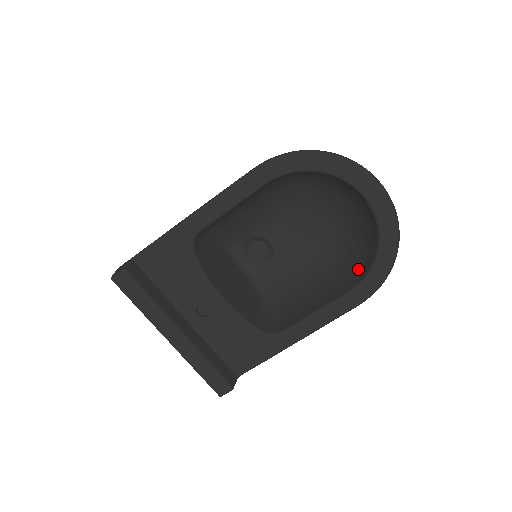
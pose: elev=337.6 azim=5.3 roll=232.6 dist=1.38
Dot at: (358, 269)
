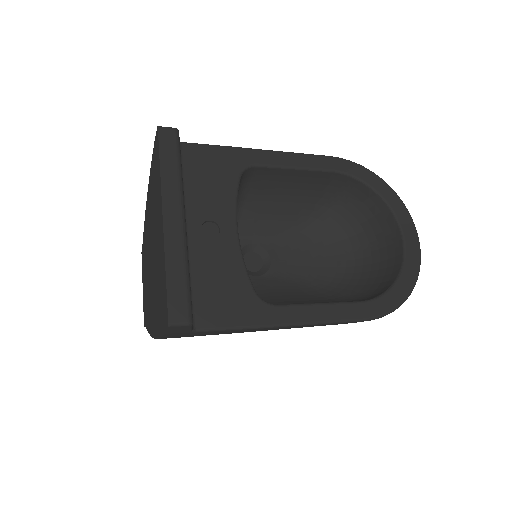
Dot at: (366, 297)
